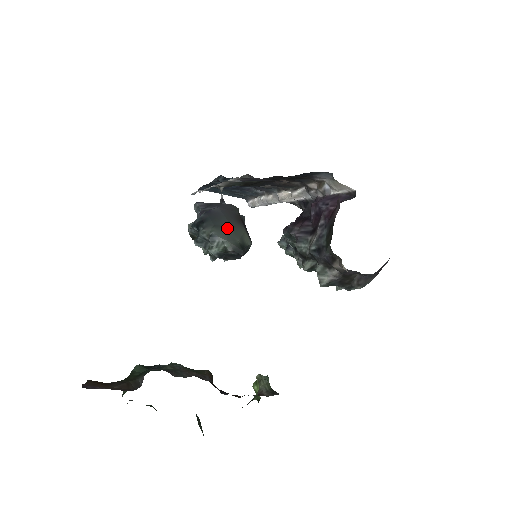
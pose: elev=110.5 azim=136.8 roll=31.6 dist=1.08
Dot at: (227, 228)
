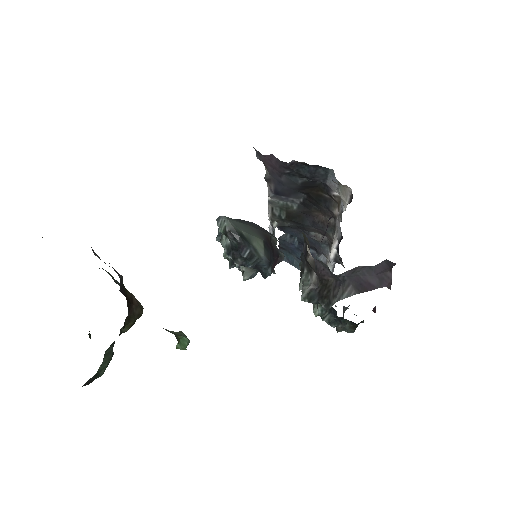
Dot at: (241, 222)
